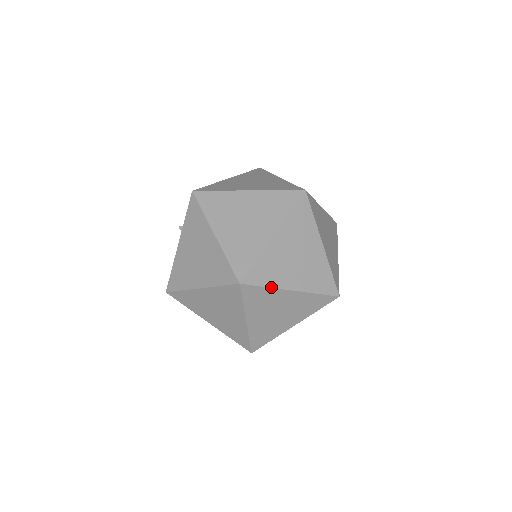
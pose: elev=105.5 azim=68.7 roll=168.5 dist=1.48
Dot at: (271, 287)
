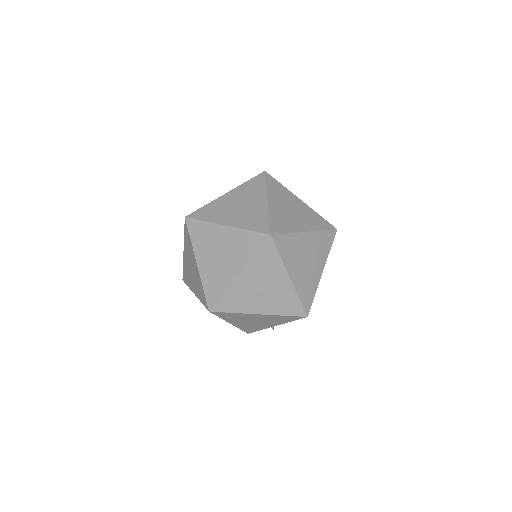
Dot at: (286, 188)
